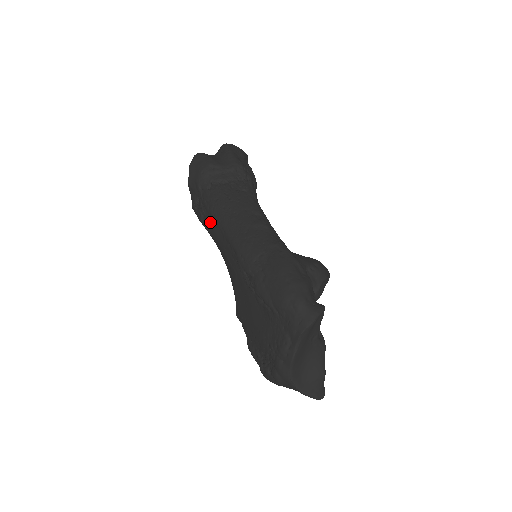
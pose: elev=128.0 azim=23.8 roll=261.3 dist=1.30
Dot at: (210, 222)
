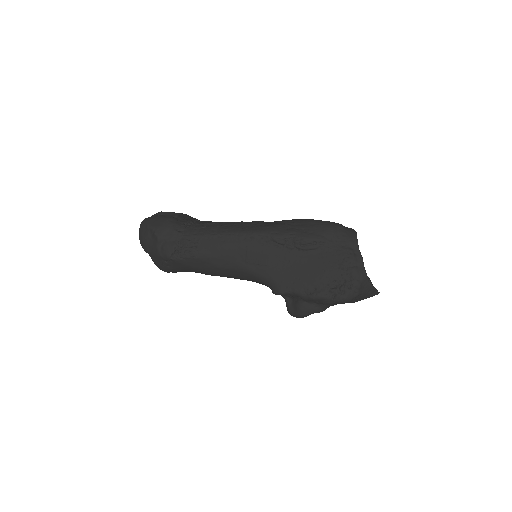
Dot at: (211, 243)
